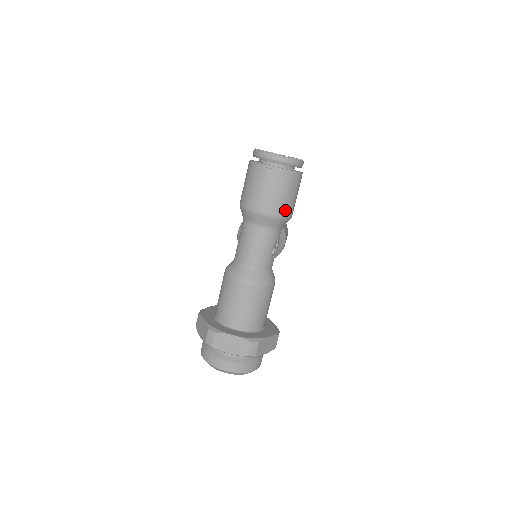
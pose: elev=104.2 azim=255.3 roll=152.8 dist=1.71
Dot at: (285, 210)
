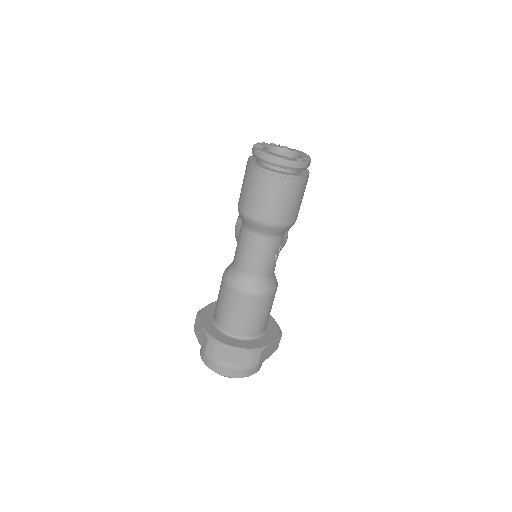
Dot at: (290, 218)
